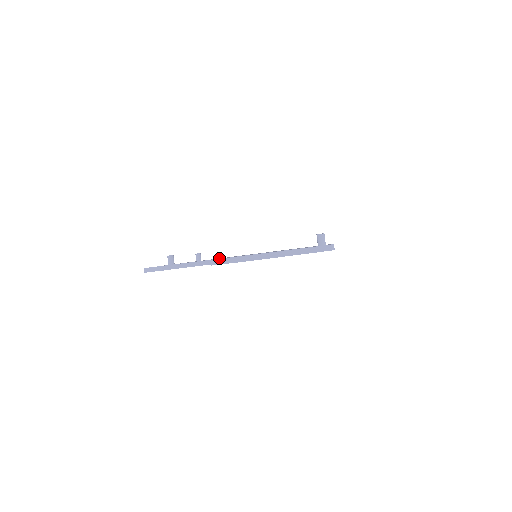
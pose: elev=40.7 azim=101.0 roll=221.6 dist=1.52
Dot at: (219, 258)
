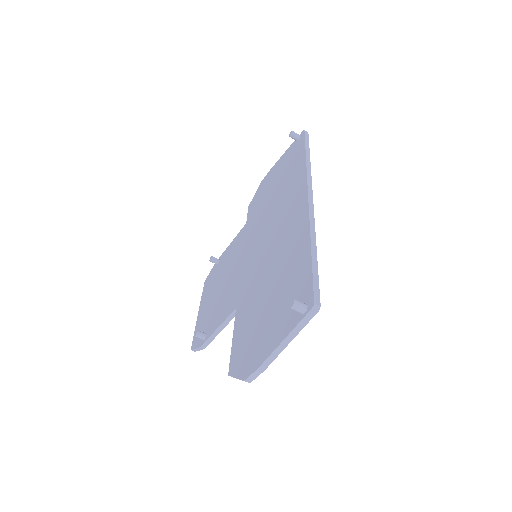
Dot at: (230, 277)
